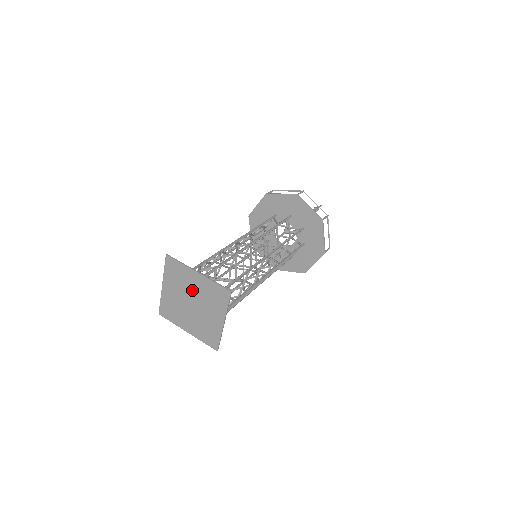
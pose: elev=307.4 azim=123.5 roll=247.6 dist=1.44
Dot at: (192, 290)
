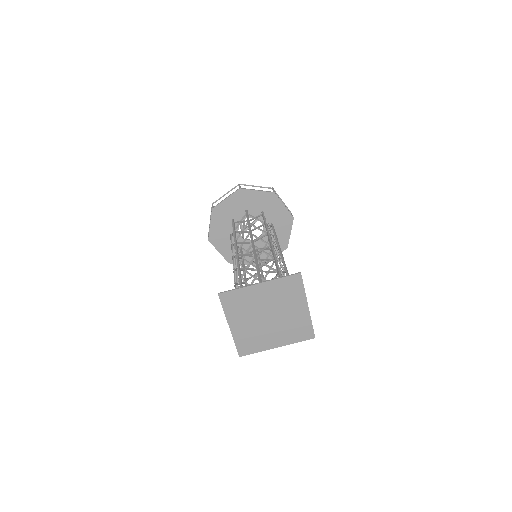
Dot at: (262, 304)
